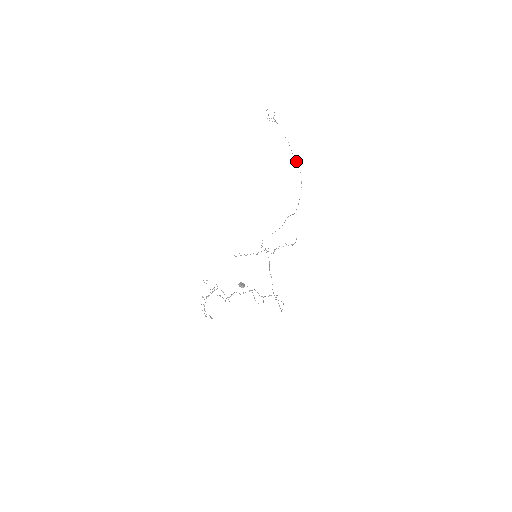
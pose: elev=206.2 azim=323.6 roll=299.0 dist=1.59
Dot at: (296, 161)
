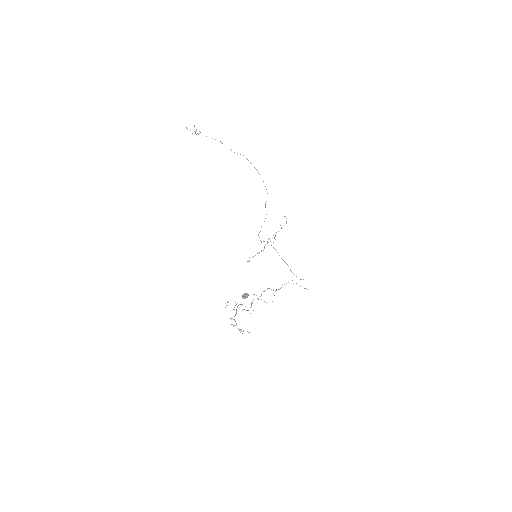
Dot at: occluded
